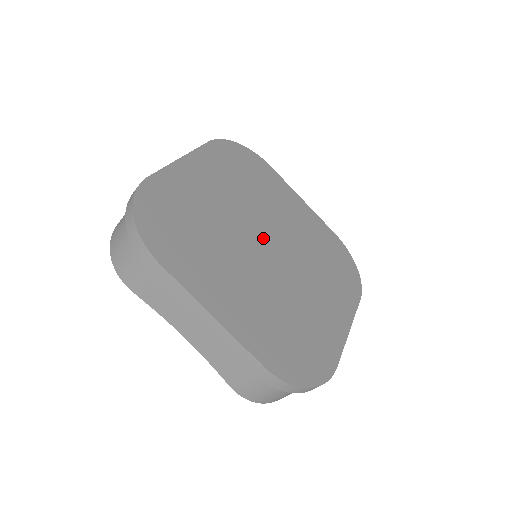
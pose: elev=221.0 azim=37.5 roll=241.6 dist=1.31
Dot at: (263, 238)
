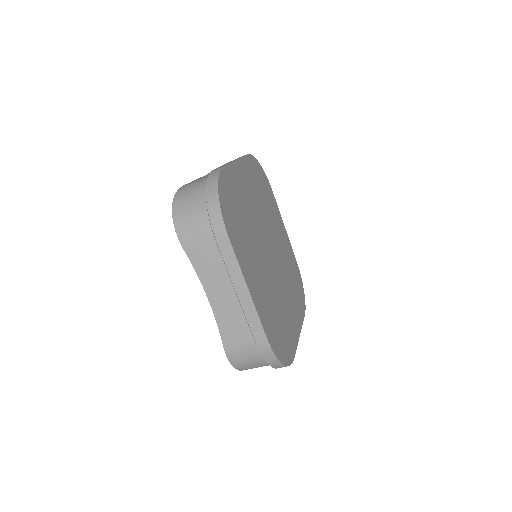
Dot at: (269, 245)
